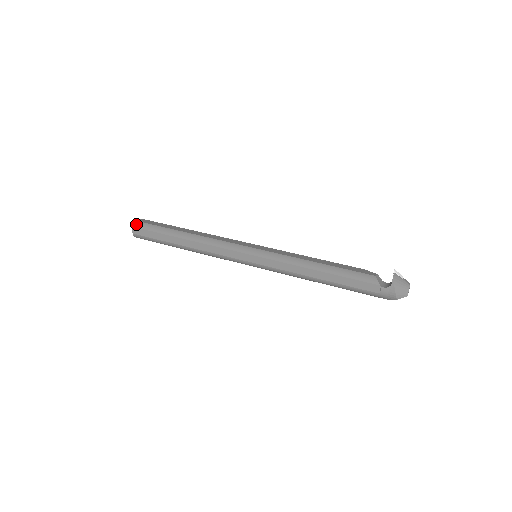
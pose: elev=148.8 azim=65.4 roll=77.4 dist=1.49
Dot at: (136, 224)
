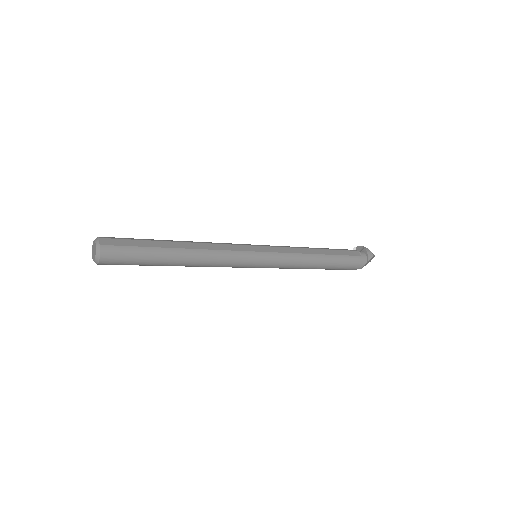
Dot at: occluded
